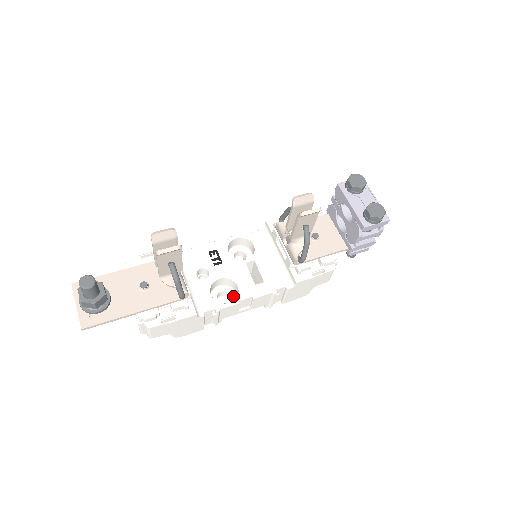
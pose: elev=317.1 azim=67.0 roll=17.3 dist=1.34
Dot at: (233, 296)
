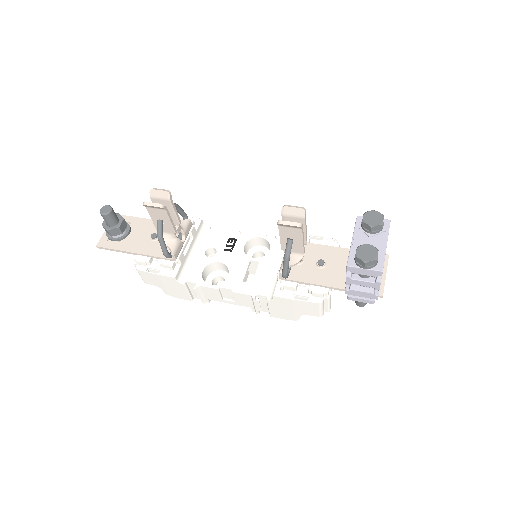
Dot at: occluded
